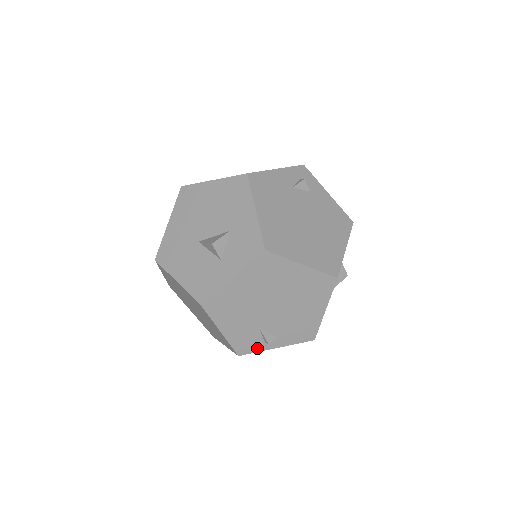
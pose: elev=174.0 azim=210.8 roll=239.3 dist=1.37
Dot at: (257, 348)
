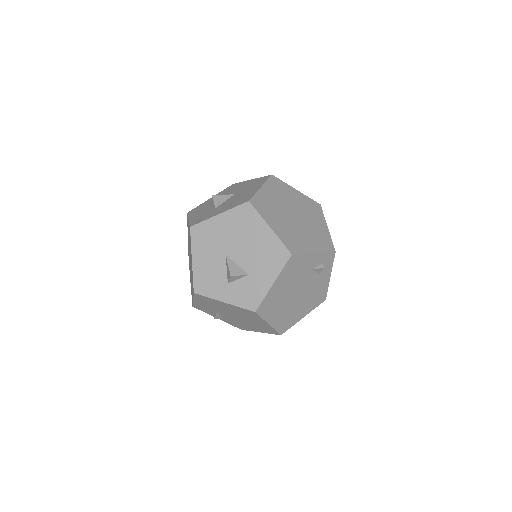
Dot at: (207, 312)
